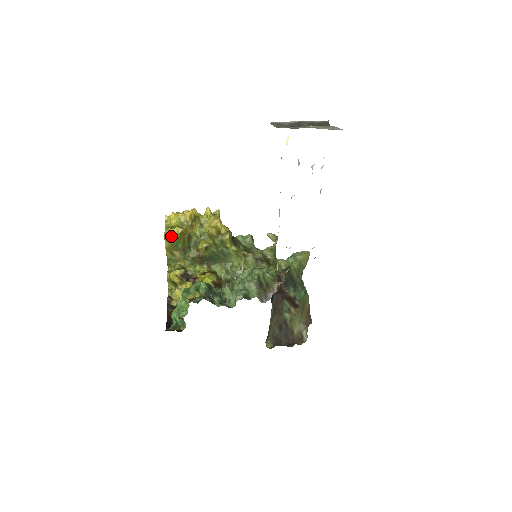
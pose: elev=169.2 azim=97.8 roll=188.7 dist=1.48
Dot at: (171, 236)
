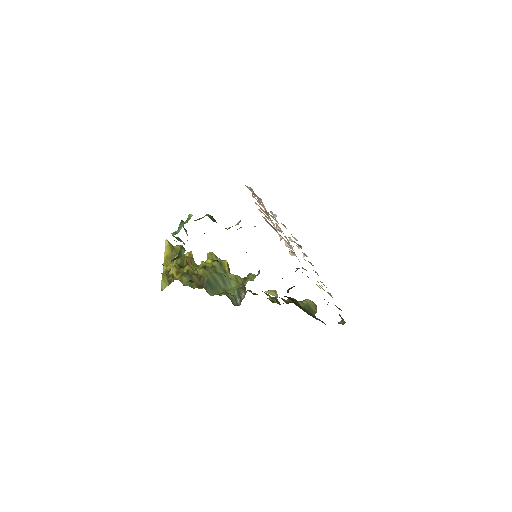
Dot at: (172, 246)
